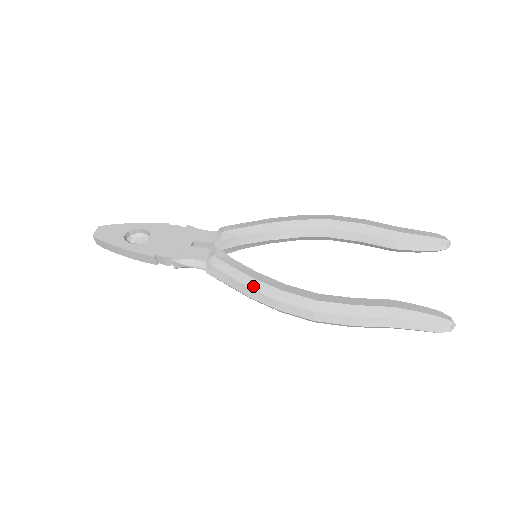
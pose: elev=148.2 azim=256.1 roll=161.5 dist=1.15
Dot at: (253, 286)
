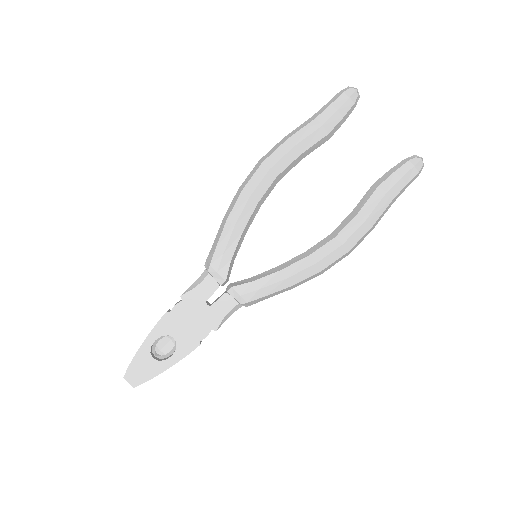
Dot at: (294, 282)
